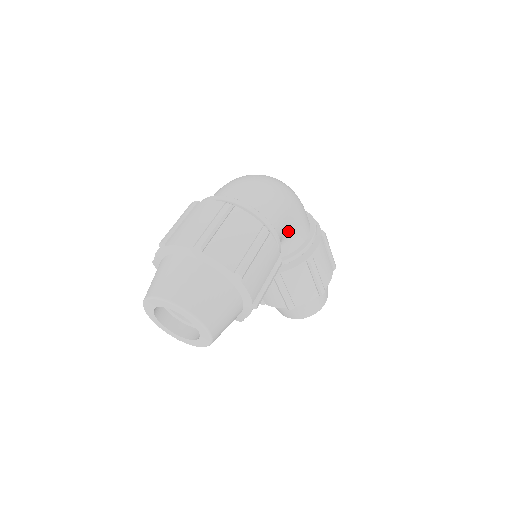
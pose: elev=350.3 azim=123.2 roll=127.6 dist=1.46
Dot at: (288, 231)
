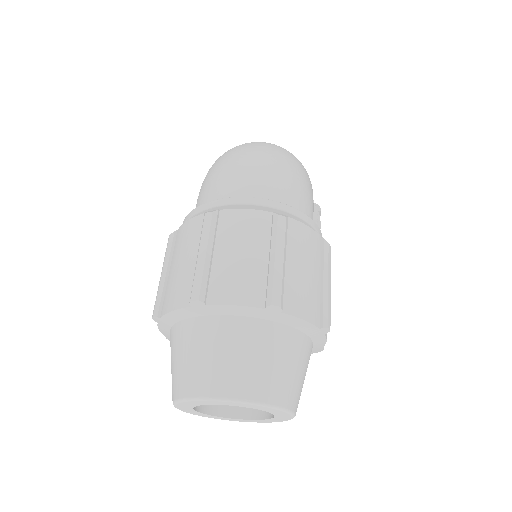
Dot at: occluded
